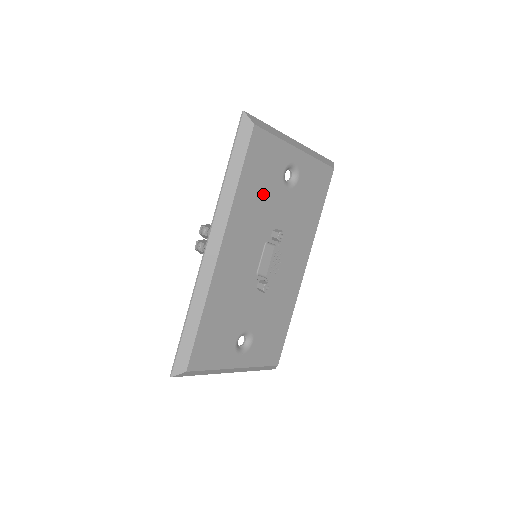
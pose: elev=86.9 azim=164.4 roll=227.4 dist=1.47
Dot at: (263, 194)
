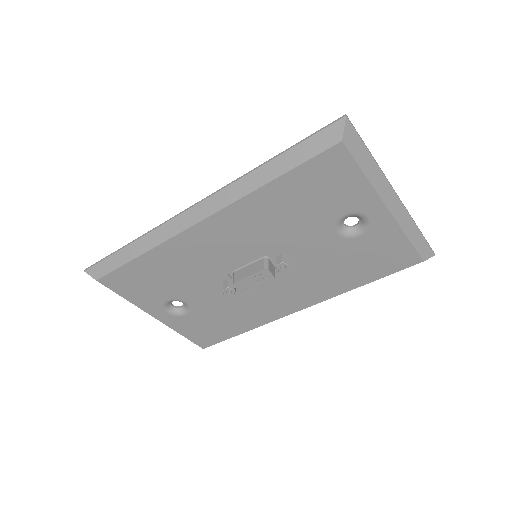
Dot at: (297, 215)
